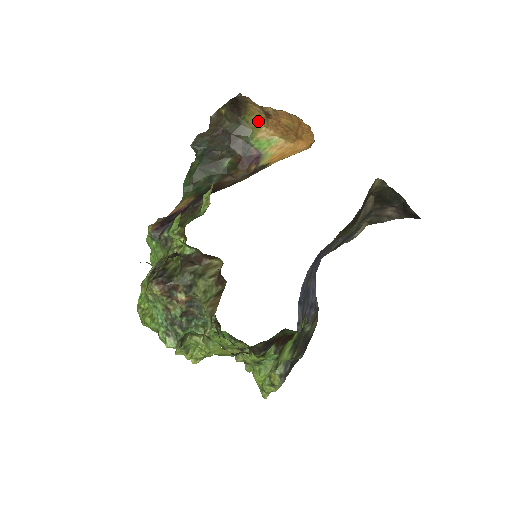
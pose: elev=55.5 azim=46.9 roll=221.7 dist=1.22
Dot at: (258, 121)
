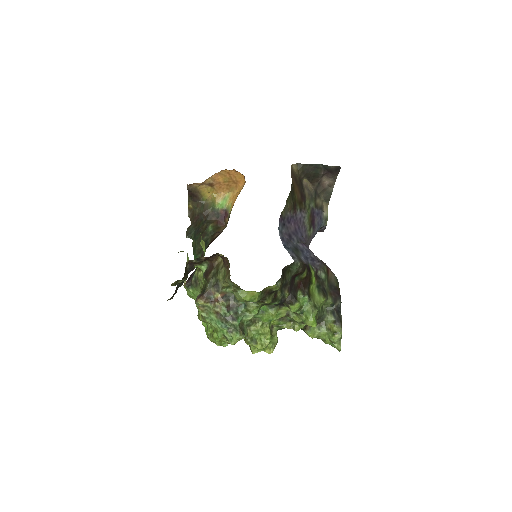
Dot at: (211, 194)
